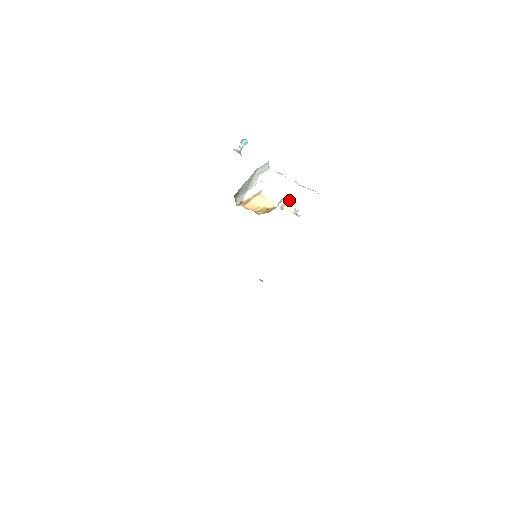
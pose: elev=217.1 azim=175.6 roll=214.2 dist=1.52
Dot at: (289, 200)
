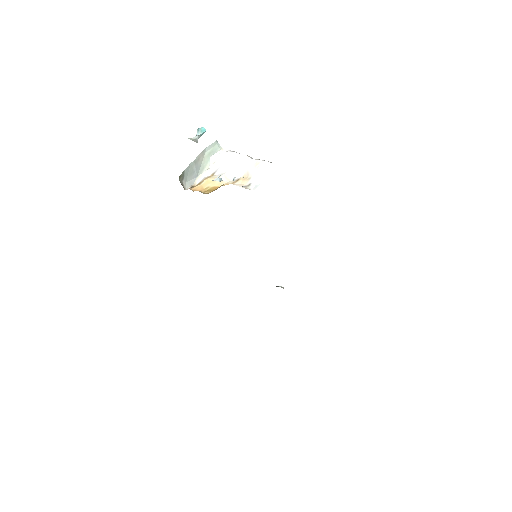
Dot at: (242, 176)
